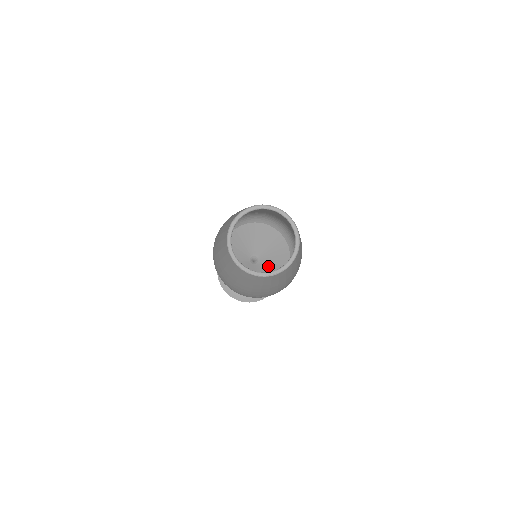
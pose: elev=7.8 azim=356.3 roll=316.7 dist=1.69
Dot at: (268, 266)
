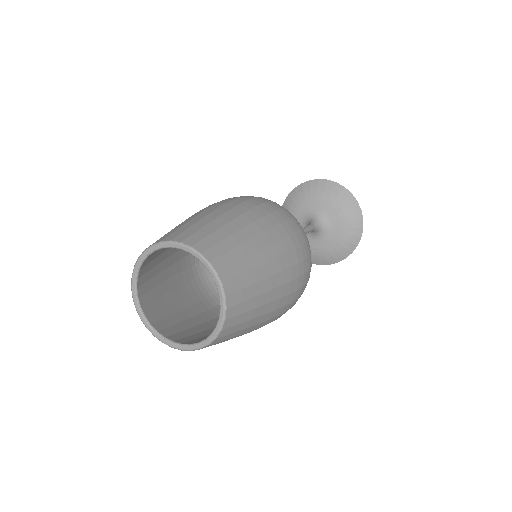
Dot at: occluded
